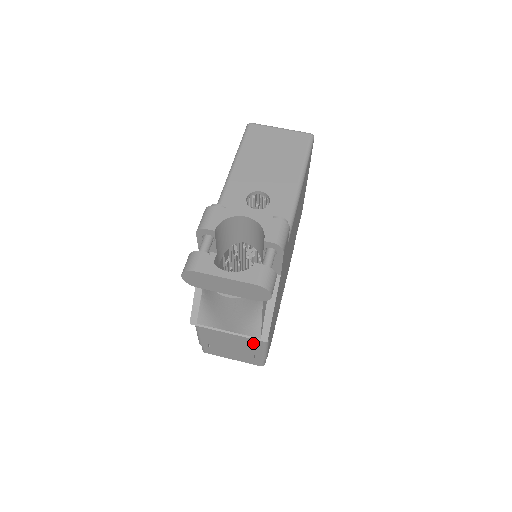
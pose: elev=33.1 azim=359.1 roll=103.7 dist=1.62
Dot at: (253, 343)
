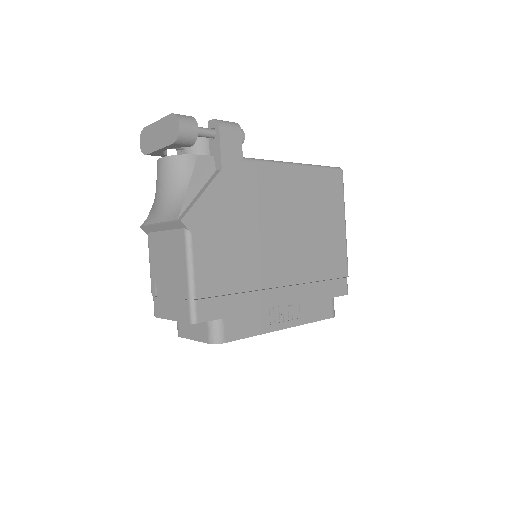
Dot at: (179, 251)
